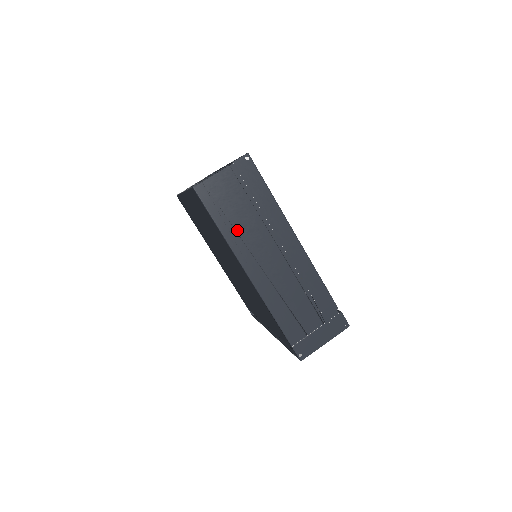
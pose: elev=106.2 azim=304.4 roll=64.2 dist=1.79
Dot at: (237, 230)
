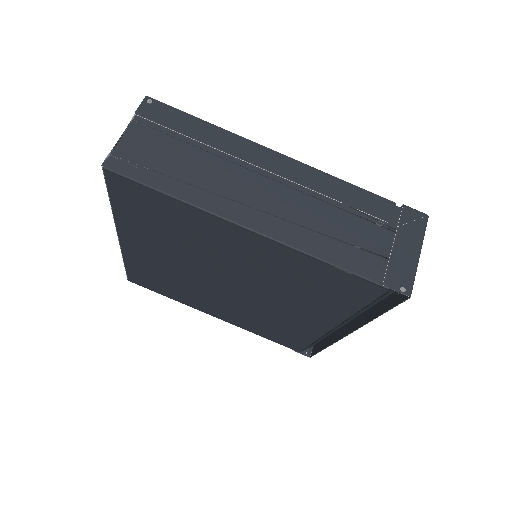
Dot at: (196, 185)
